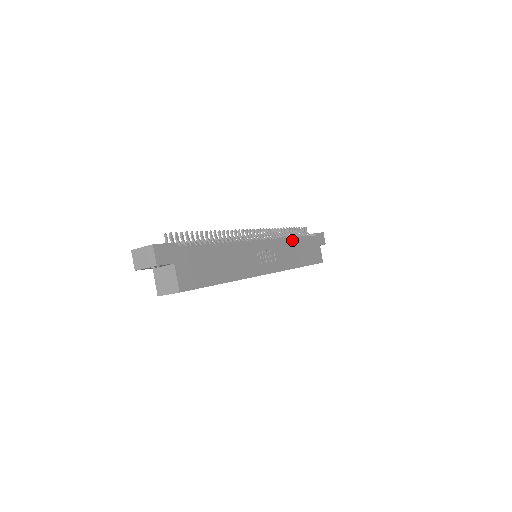
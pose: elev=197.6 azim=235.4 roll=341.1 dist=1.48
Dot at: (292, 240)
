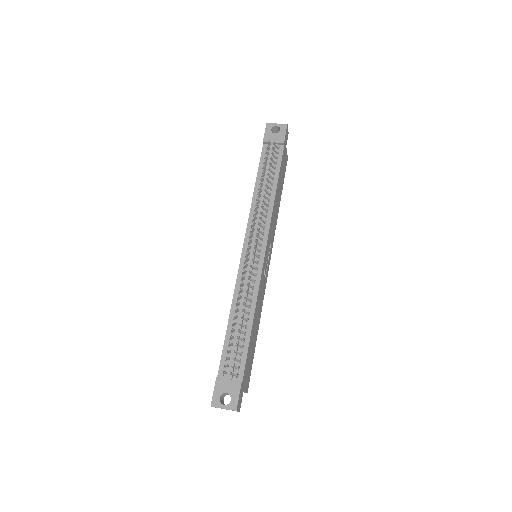
Dot at: (275, 198)
